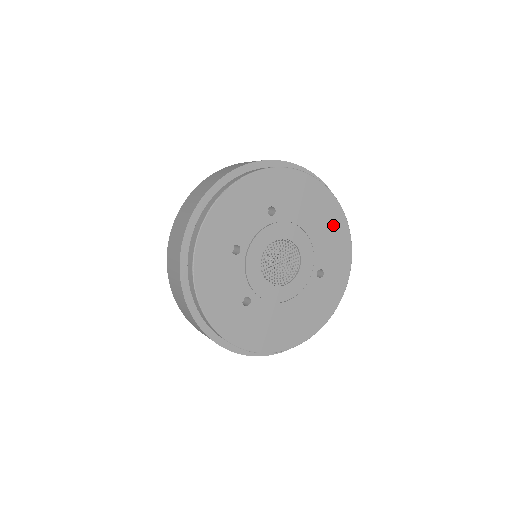
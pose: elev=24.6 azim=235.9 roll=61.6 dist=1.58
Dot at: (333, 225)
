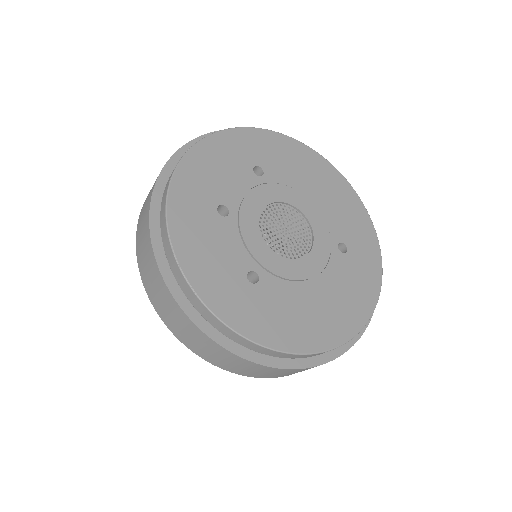
Dot at: (339, 193)
